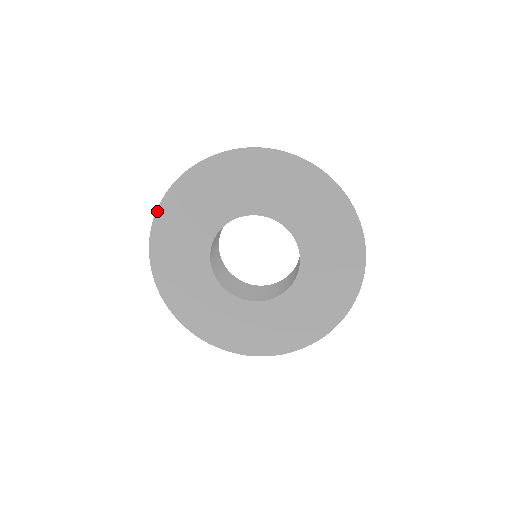
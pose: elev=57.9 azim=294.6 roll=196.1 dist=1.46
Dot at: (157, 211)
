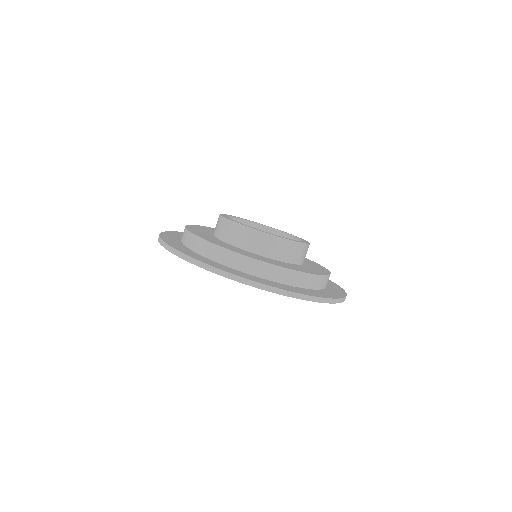
Dot at: occluded
